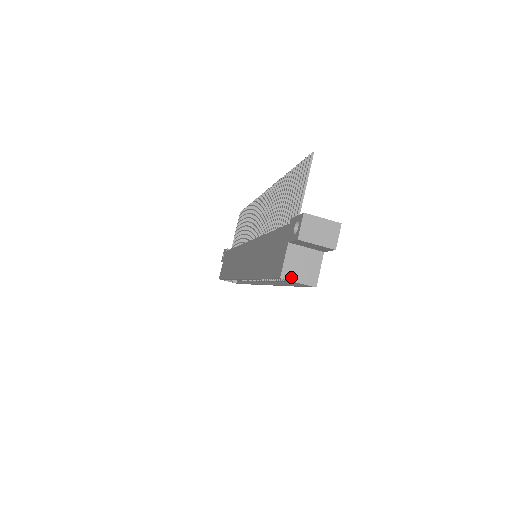
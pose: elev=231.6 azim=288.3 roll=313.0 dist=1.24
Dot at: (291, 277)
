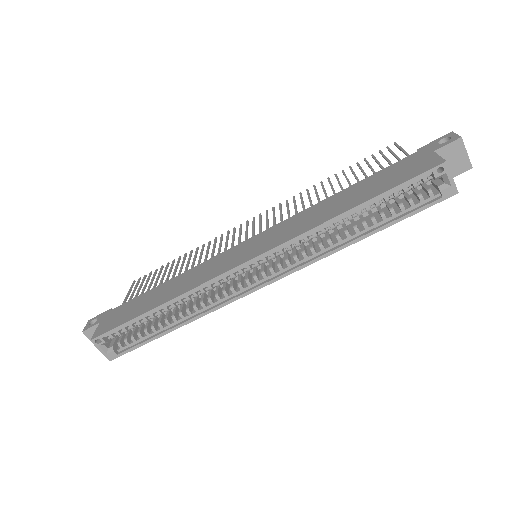
Dot at: (448, 169)
